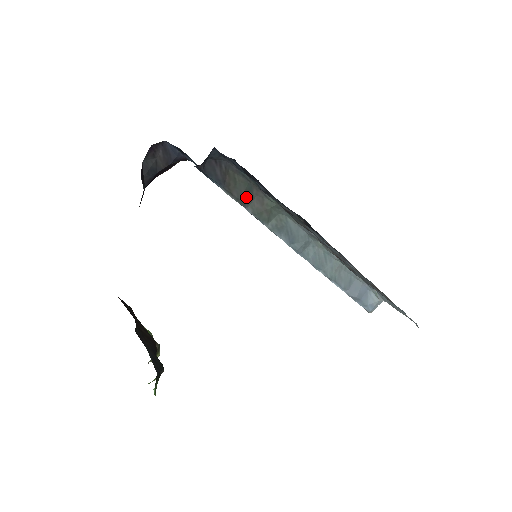
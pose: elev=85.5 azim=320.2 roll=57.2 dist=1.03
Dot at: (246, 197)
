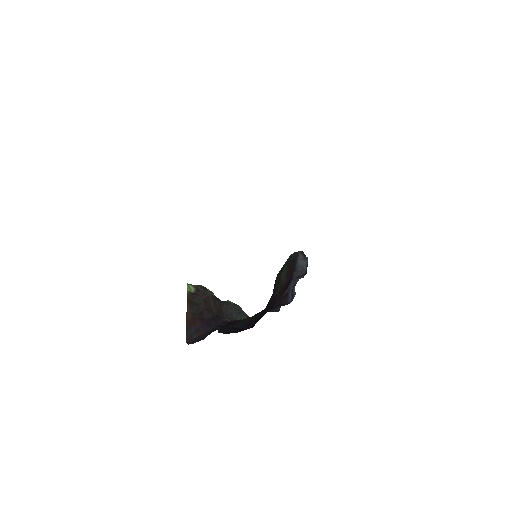
Dot at: occluded
